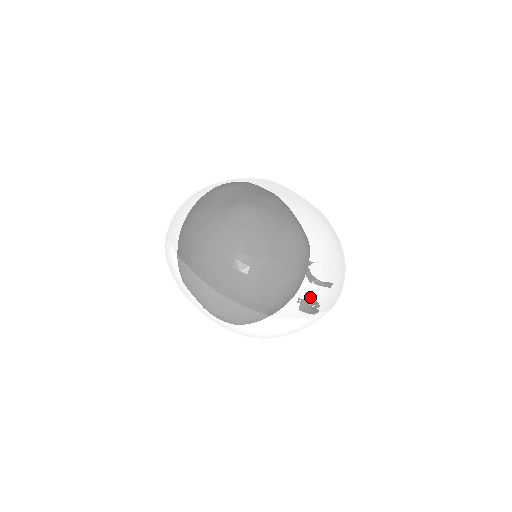
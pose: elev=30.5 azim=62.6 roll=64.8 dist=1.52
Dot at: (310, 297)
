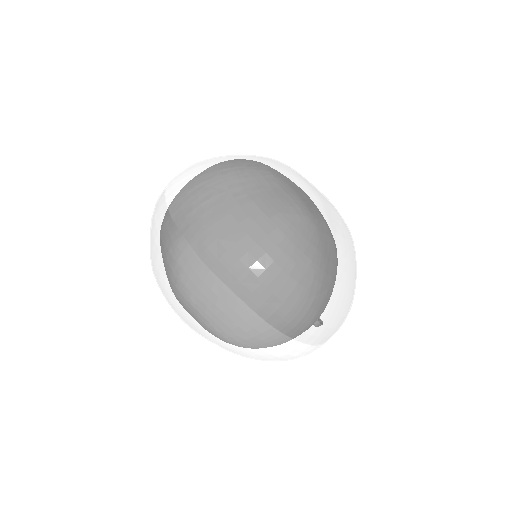
Dot at: (345, 318)
